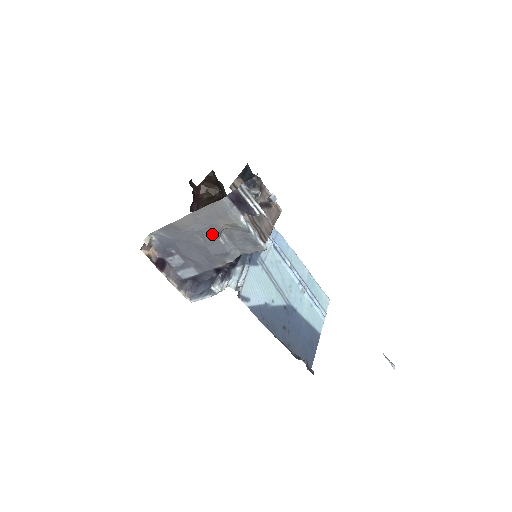
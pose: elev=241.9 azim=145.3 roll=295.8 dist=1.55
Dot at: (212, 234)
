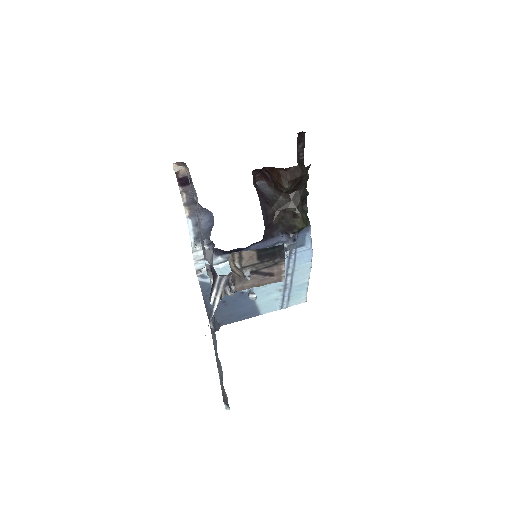
Dot at: (203, 242)
